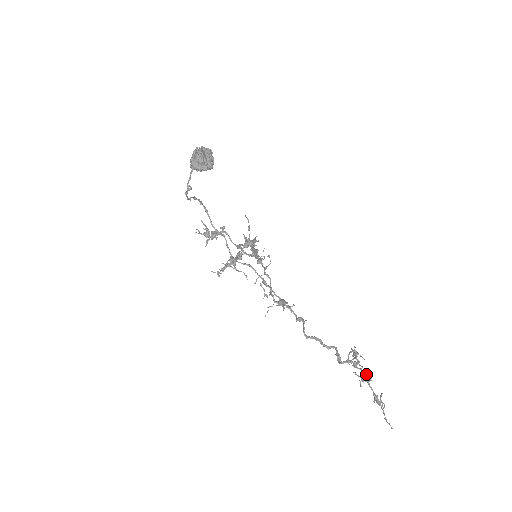
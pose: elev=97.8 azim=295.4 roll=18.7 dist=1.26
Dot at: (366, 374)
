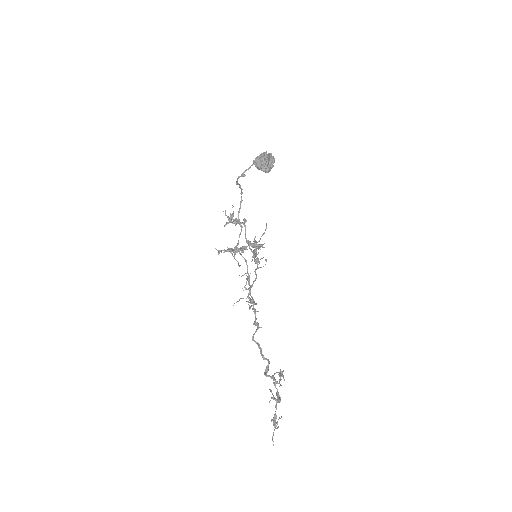
Dot at: (279, 396)
